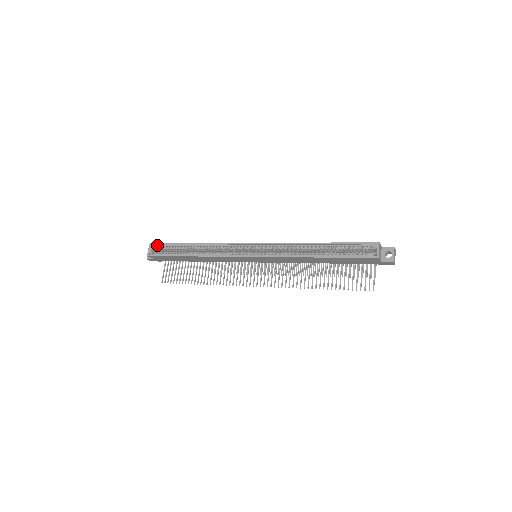
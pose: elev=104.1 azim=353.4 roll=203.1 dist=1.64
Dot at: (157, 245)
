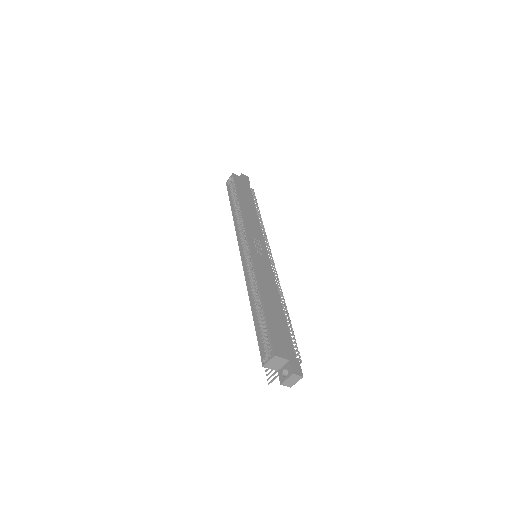
Dot at: (234, 179)
